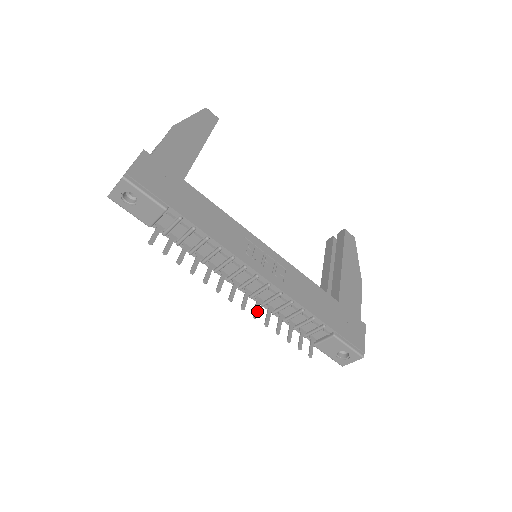
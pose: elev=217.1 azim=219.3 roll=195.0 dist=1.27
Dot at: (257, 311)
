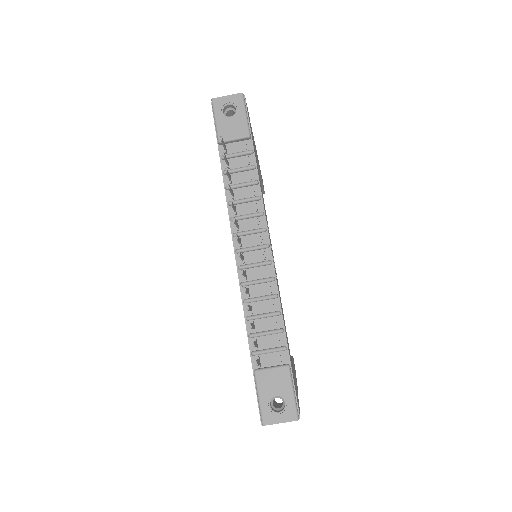
Dot at: (244, 273)
